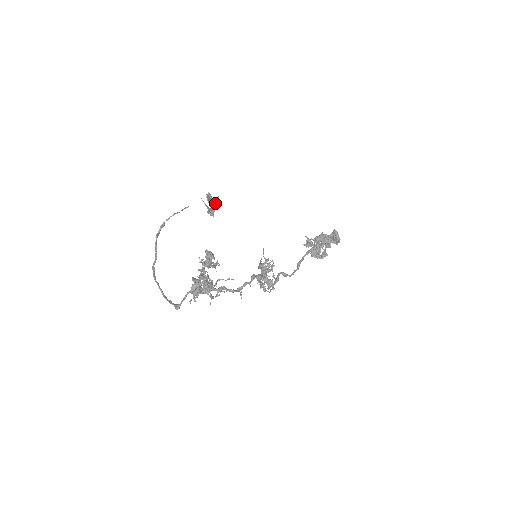
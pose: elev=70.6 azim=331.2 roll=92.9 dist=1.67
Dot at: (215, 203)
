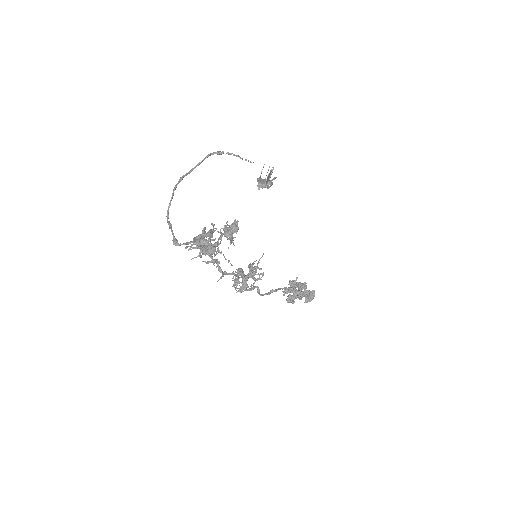
Dot at: (270, 180)
